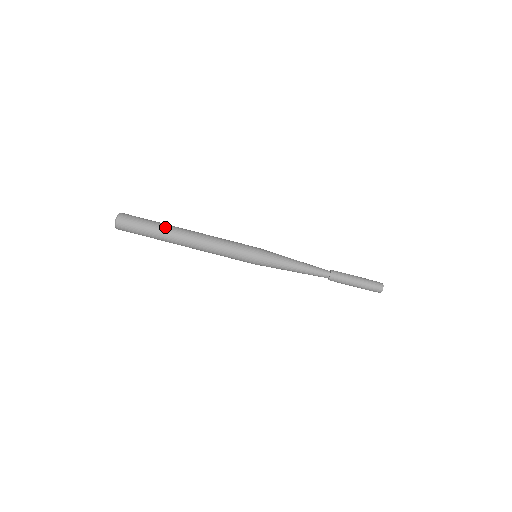
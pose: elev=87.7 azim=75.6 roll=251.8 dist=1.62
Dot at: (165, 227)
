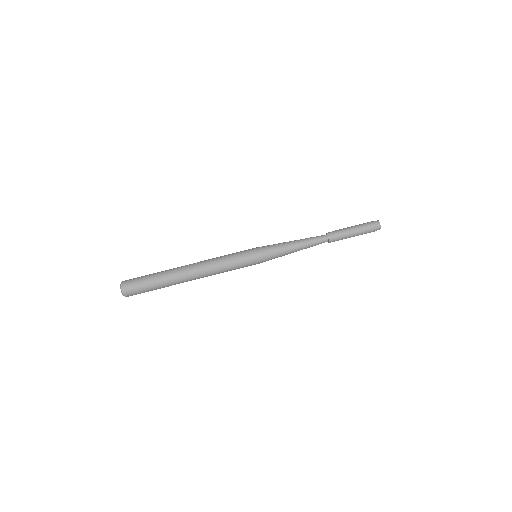
Dot at: (166, 271)
